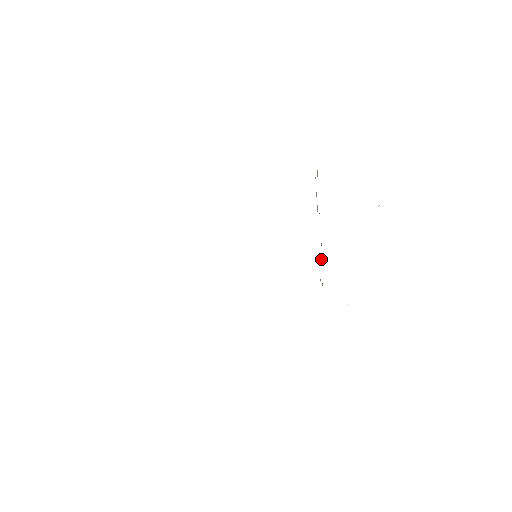
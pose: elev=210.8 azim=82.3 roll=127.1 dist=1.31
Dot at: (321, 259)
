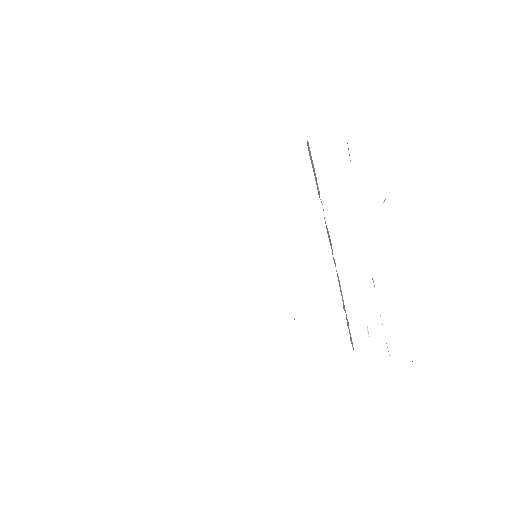
Dot at: occluded
